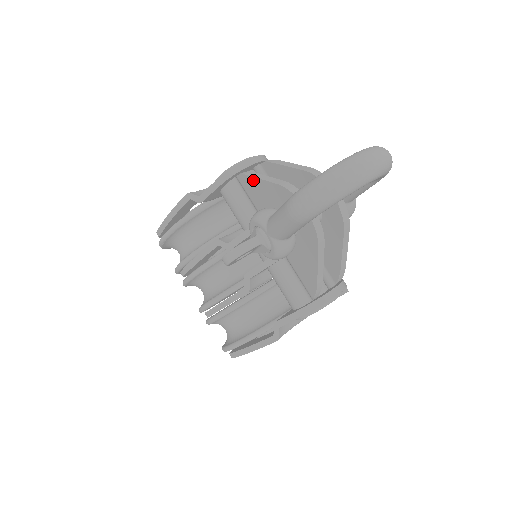
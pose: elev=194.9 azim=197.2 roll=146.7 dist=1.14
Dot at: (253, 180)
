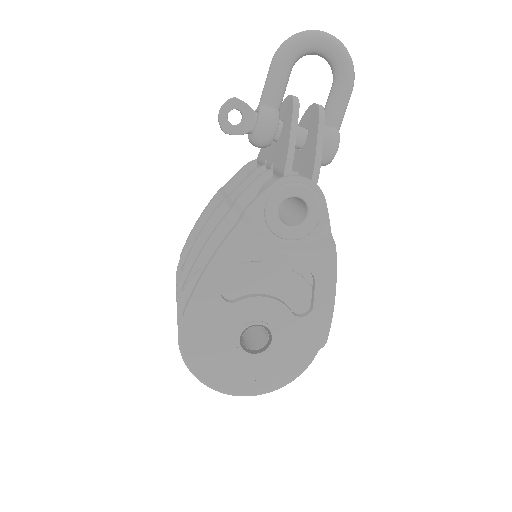
Dot at: occluded
